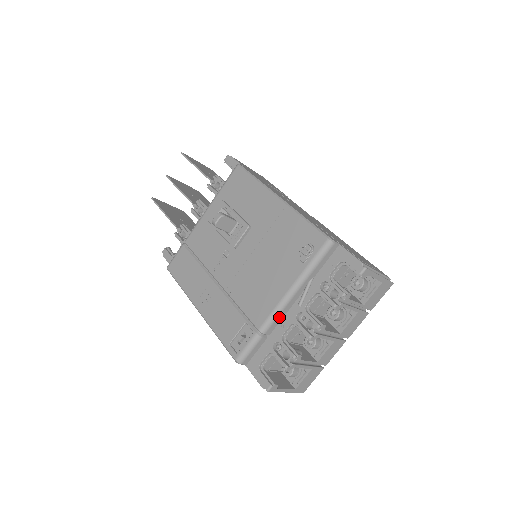
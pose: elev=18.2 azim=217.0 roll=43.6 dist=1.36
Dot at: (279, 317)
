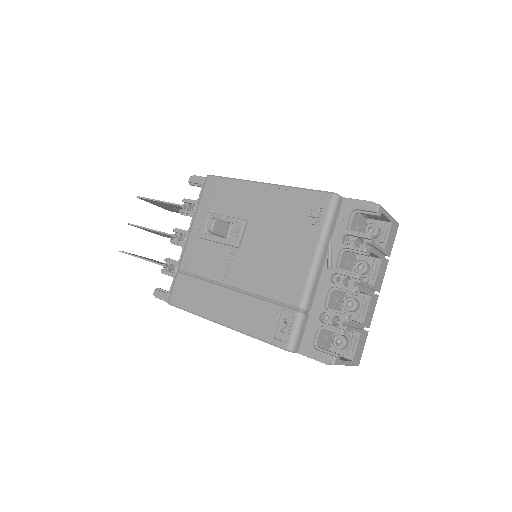
Dot at: (314, 288)
